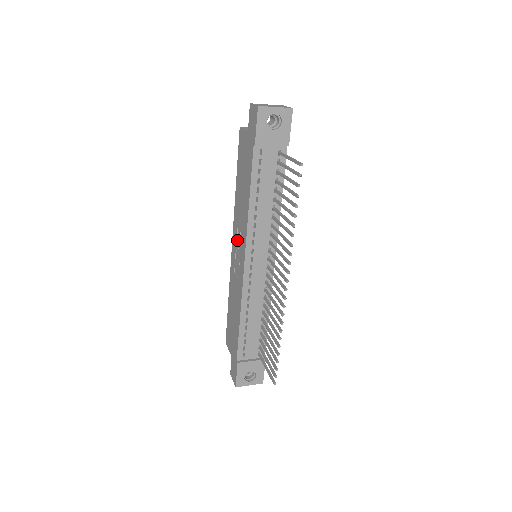
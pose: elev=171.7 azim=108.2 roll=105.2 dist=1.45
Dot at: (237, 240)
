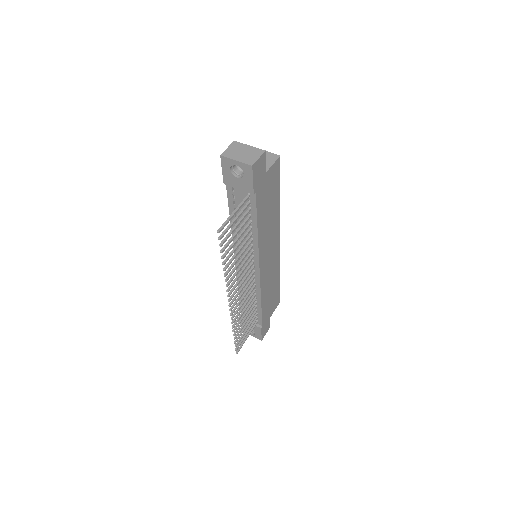
Dot at: occluded
